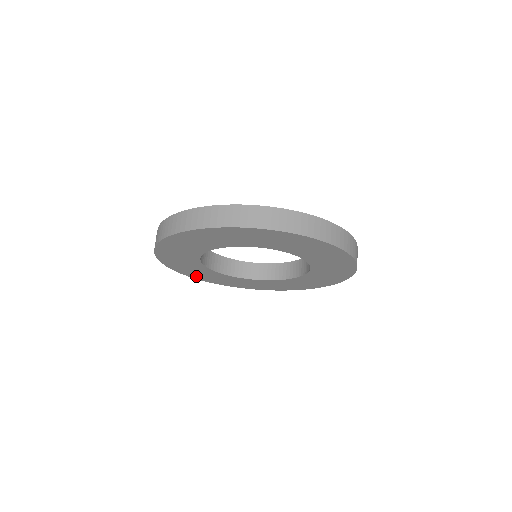
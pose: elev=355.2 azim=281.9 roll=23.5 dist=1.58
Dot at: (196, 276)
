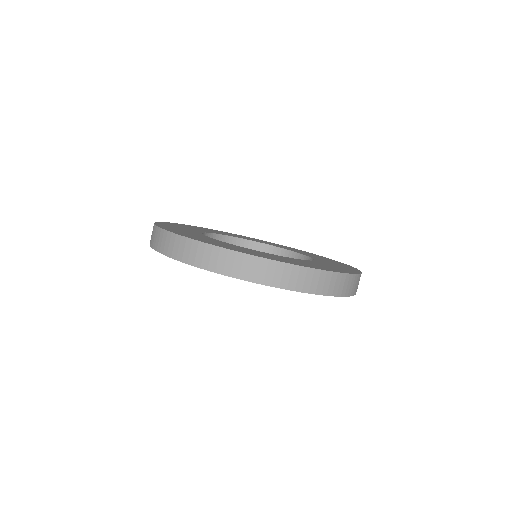
Dot at: occluded
